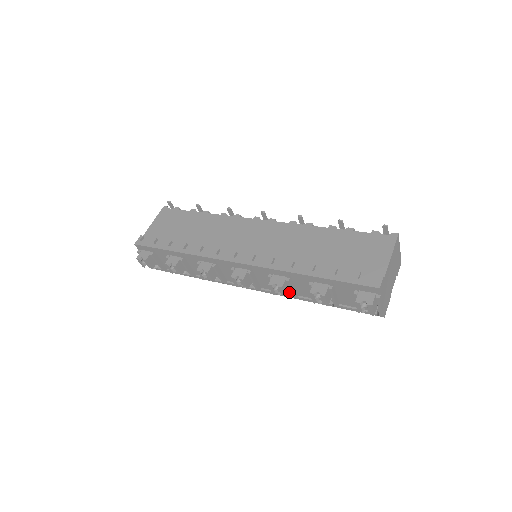
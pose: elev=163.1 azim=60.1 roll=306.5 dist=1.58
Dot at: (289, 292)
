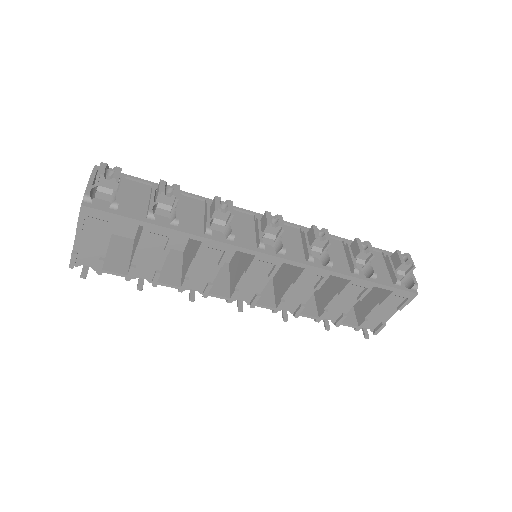
Dot at: (317, 268)
